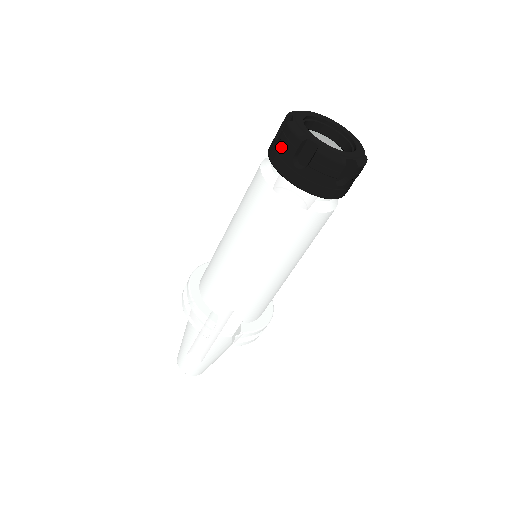
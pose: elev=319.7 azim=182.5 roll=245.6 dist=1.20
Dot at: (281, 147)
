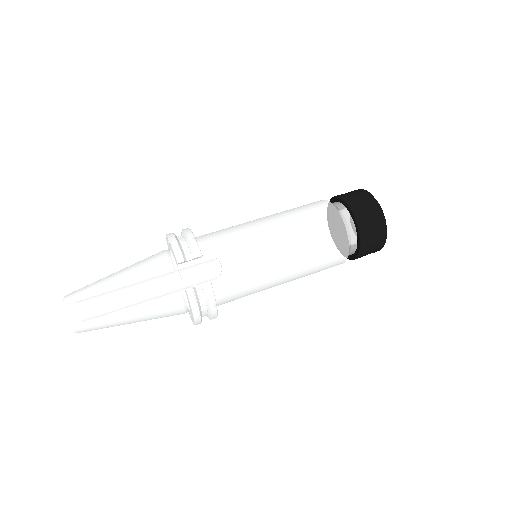
Dot at: (352, 193)
